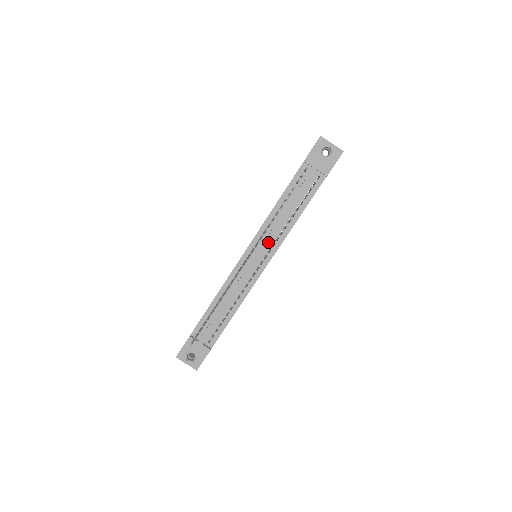
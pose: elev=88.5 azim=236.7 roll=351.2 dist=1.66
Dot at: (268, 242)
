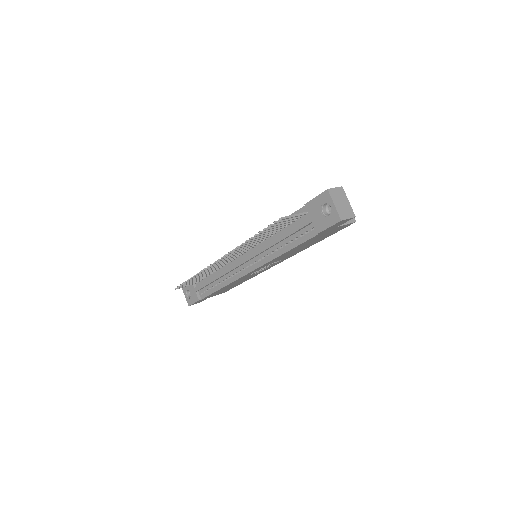
Dot at: (254, 255)
